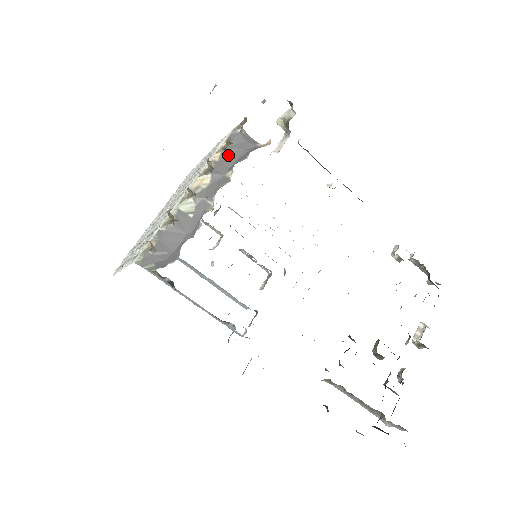
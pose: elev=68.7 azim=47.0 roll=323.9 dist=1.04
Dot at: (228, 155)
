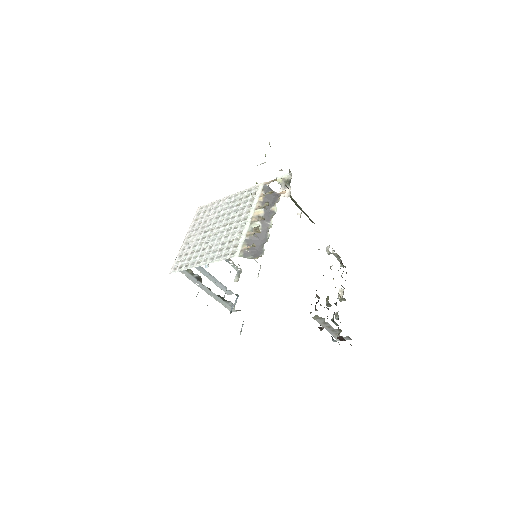
Dot at: (267, 198)
